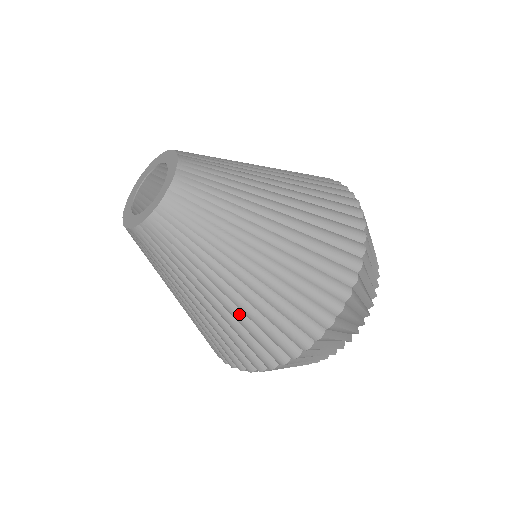
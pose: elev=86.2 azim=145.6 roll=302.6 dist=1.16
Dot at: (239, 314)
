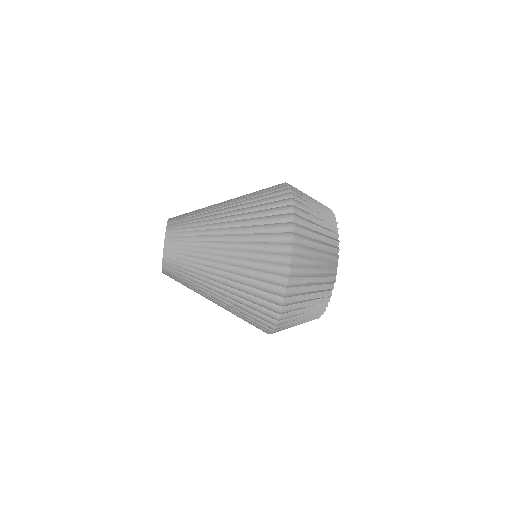
Dot at: occluded
